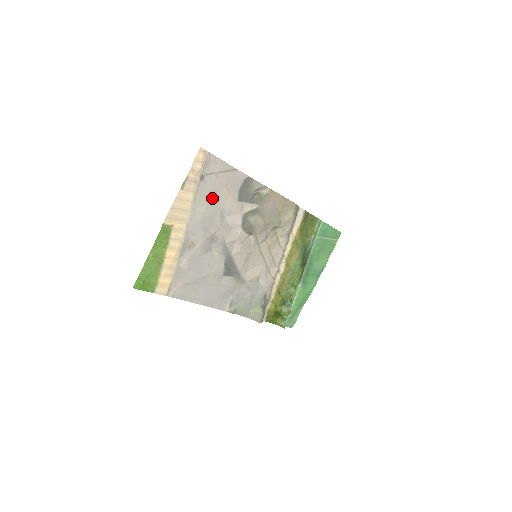
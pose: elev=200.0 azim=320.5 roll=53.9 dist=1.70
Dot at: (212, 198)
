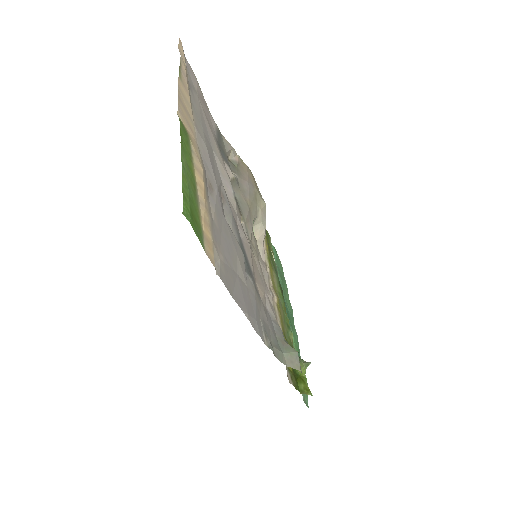
Dot at: (203, 127)
